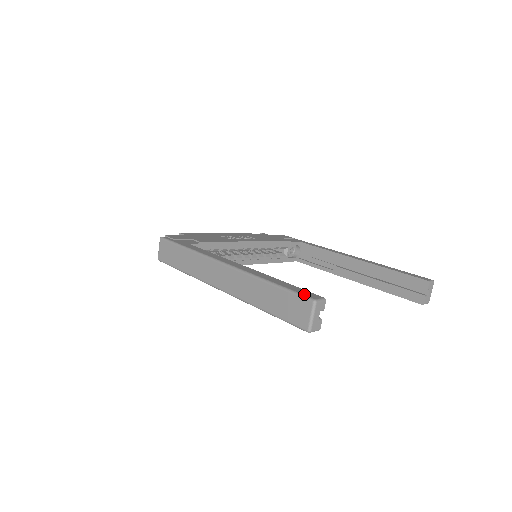
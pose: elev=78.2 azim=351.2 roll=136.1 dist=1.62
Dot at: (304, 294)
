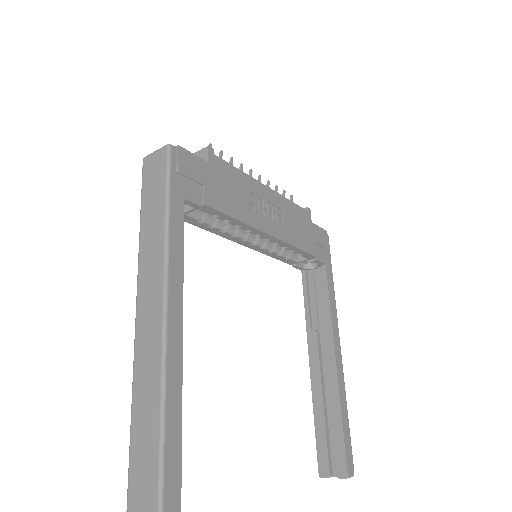
Dot at: (165, 502)
